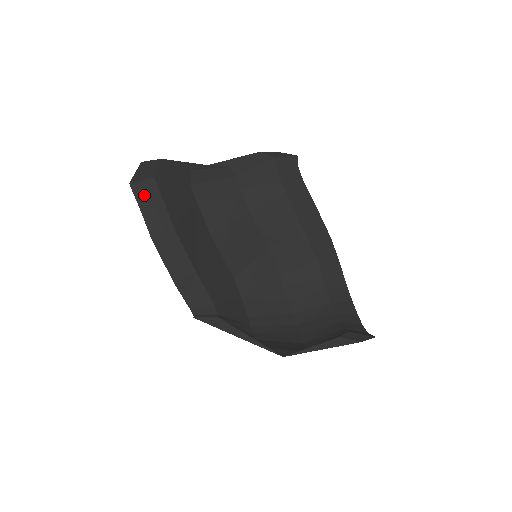
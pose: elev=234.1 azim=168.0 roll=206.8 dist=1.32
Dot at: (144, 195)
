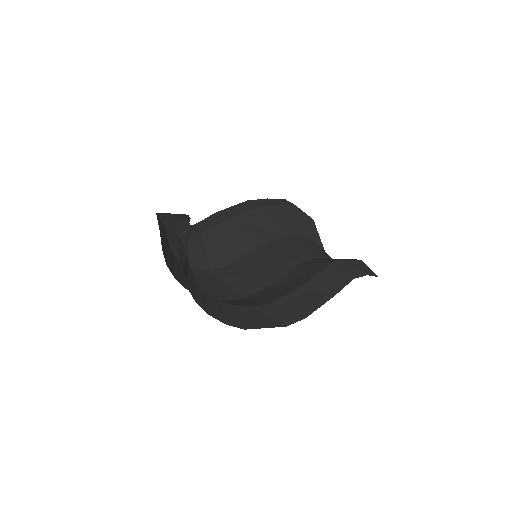
Dot at: (280, 201)
